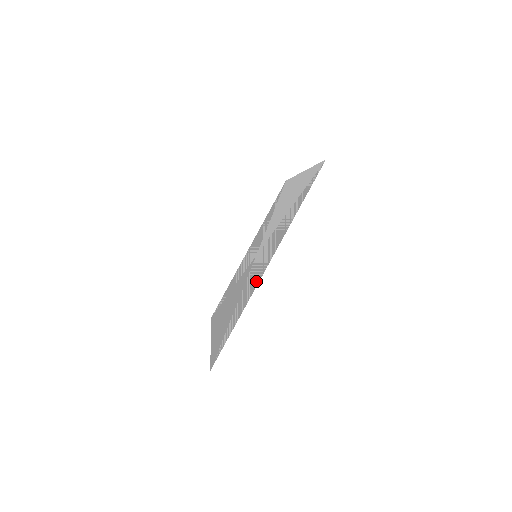
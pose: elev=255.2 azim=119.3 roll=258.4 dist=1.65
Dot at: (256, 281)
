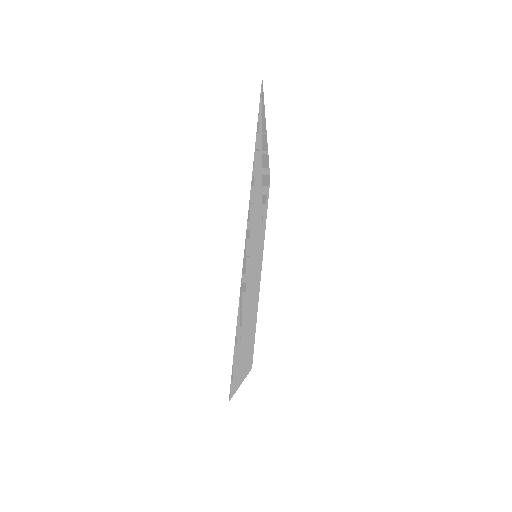
Dot at: (244, 261)
